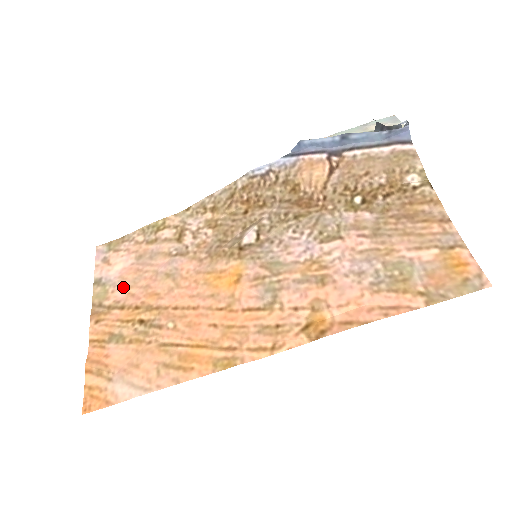
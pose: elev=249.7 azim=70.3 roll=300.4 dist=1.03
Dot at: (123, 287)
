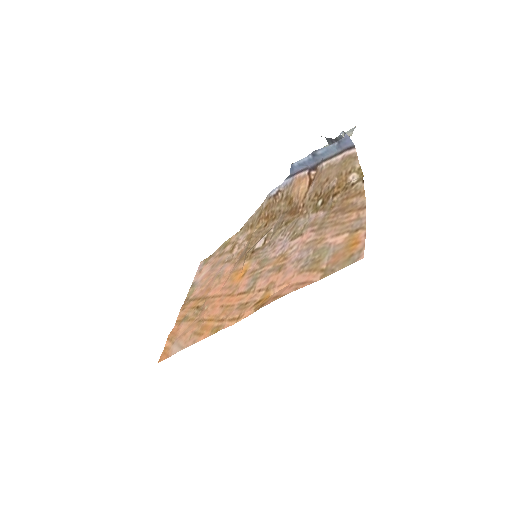
Dot at: (200, 287)
